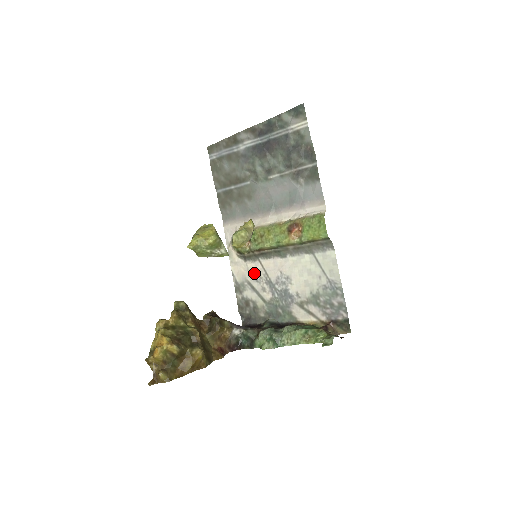
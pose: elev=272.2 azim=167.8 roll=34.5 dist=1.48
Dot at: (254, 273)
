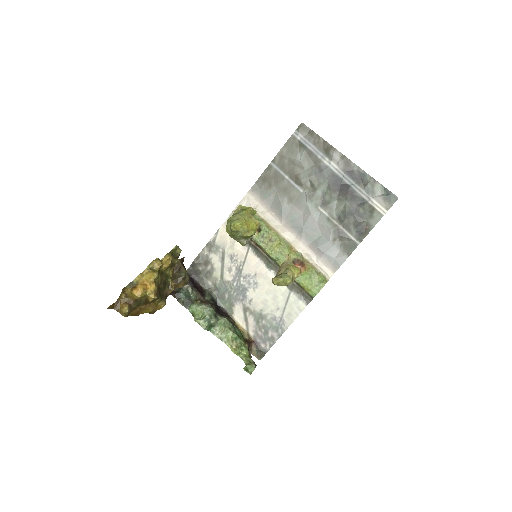
Dot at: (235, 252)
